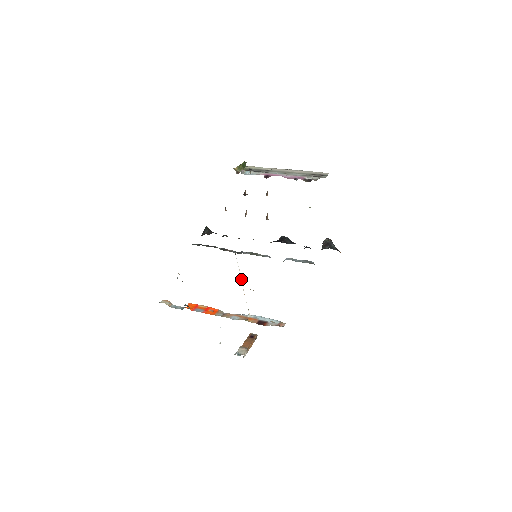
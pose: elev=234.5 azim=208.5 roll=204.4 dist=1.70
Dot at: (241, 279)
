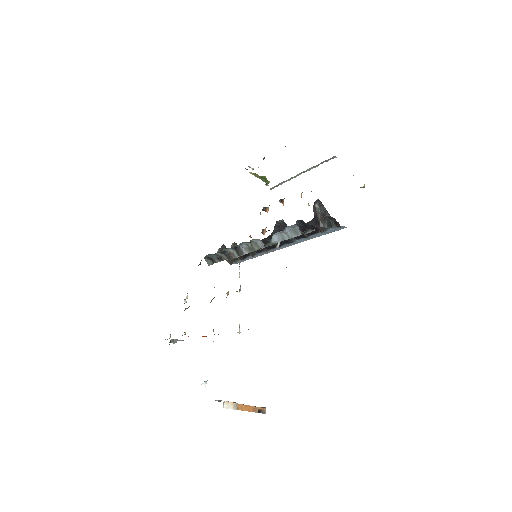
Dot at: (239, 289)
